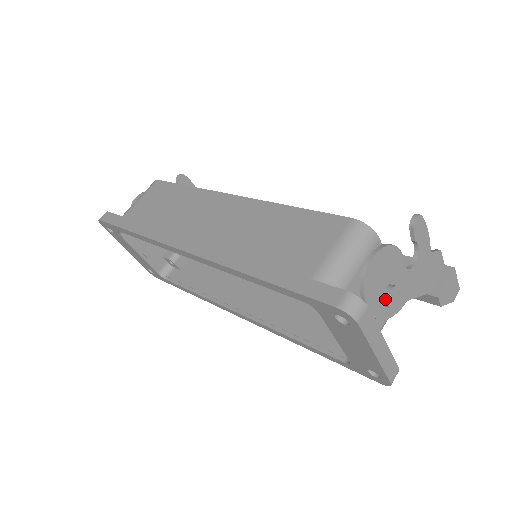
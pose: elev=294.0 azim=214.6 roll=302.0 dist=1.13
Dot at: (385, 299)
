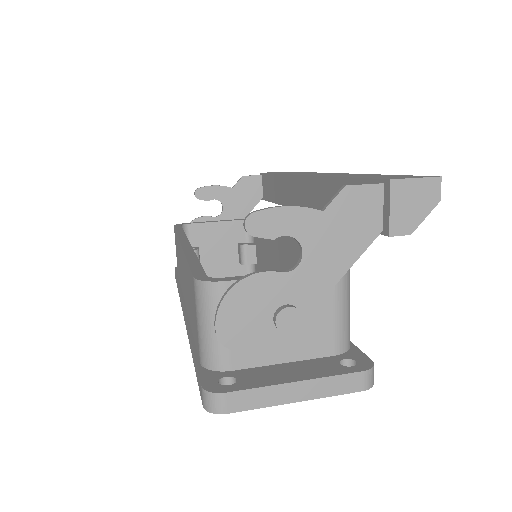
Dot at: (279, 331)
